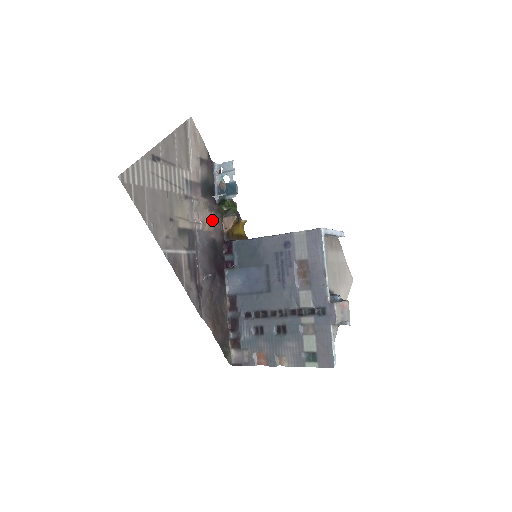
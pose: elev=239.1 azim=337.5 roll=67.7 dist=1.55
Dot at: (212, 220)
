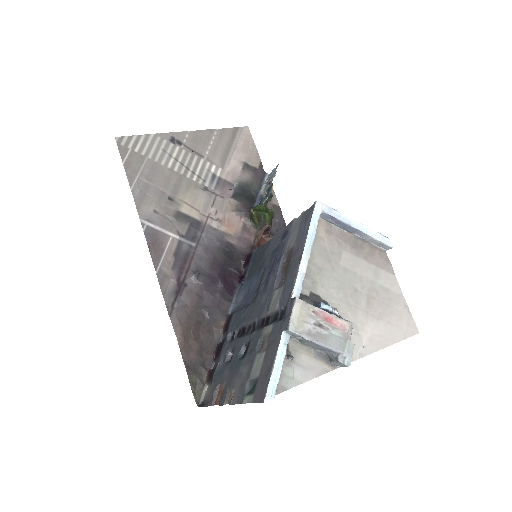
Dot at: (239, 226)
